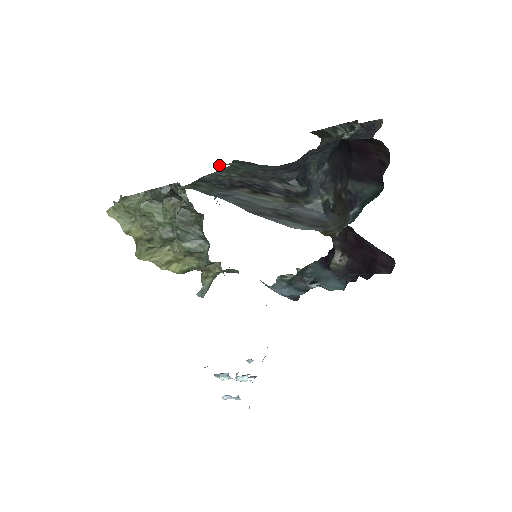
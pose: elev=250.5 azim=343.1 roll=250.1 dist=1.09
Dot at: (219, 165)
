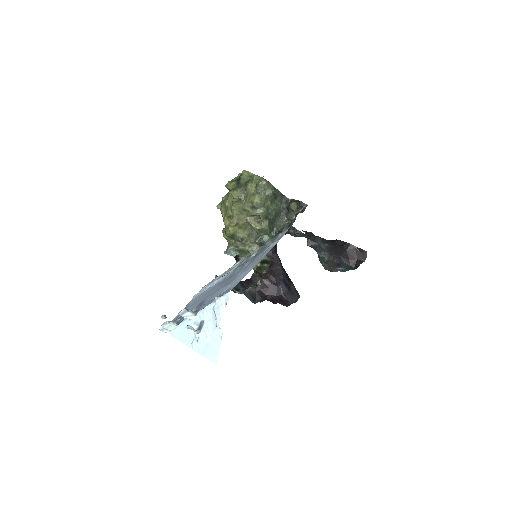
Dot at: occluded
